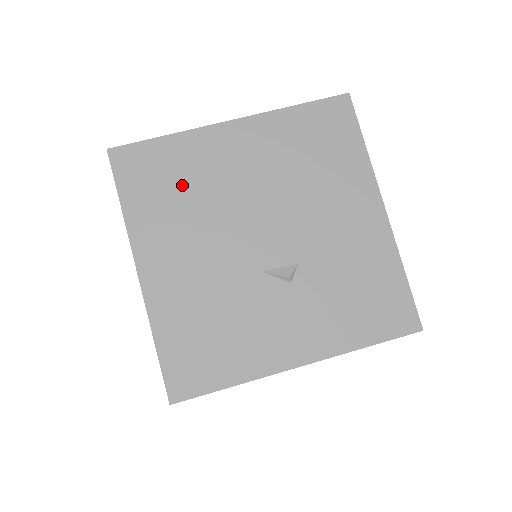
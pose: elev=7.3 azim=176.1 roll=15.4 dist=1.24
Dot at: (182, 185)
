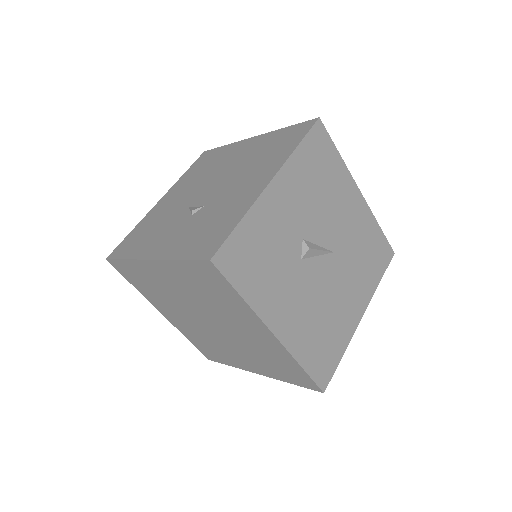
Dot at: (208, 166)
